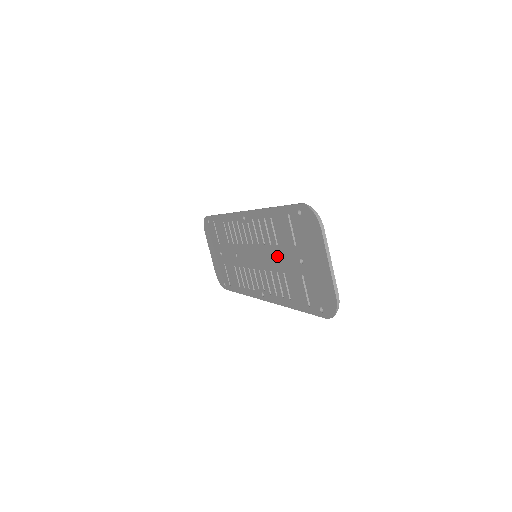
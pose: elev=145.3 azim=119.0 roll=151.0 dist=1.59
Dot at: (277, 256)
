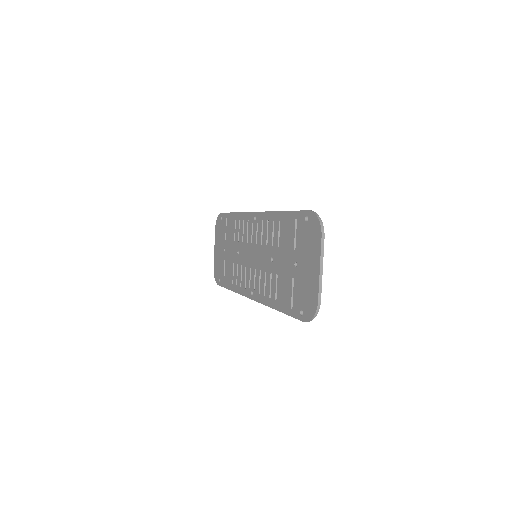
Dot at: (275, 257)
